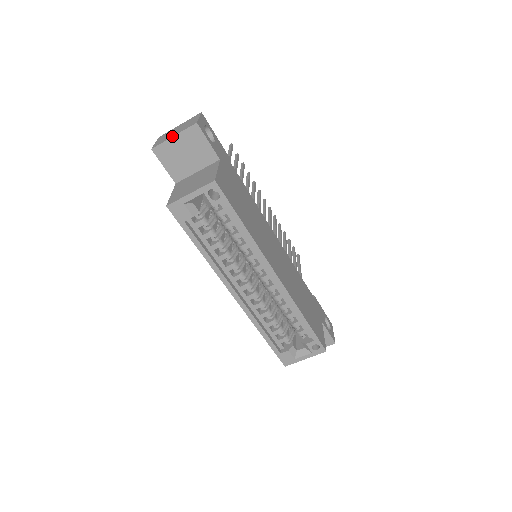
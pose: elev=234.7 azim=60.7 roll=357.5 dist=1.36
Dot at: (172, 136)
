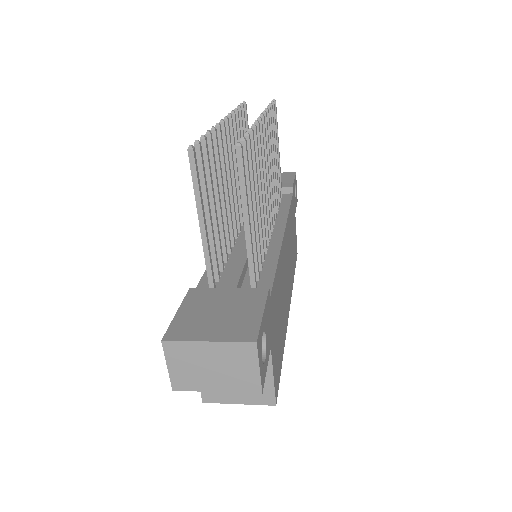
Dot at: (213, 391)
